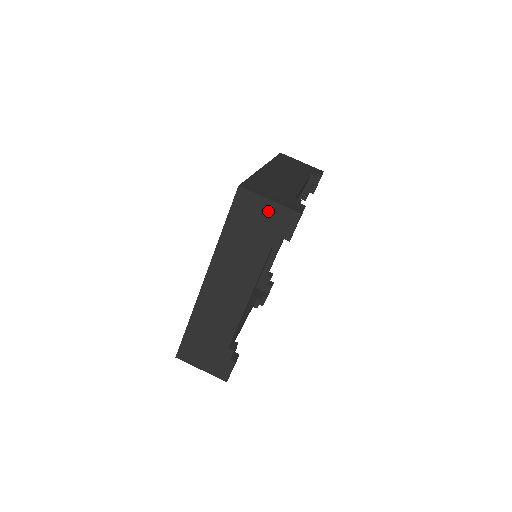
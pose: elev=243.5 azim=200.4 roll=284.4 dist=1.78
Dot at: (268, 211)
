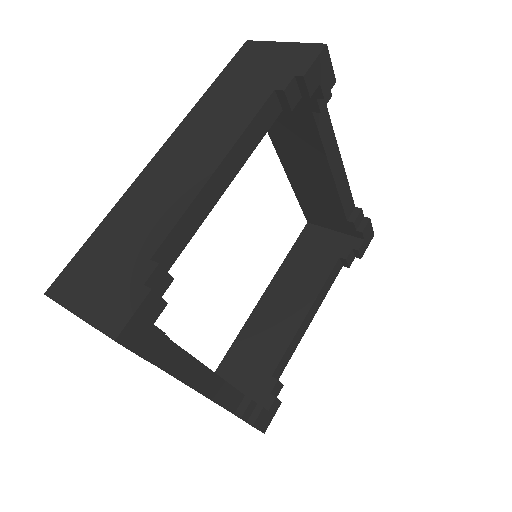
Dot at: (279, 53)
